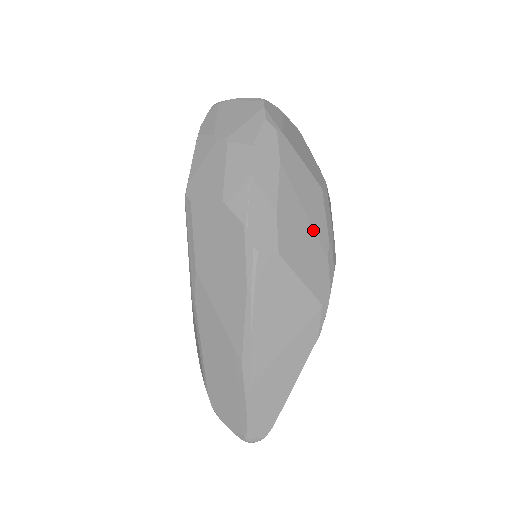
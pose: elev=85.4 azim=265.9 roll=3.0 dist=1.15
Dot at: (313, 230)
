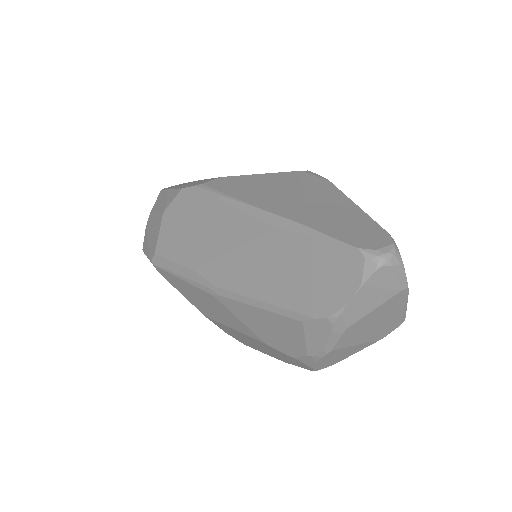
Dot at: occluded
